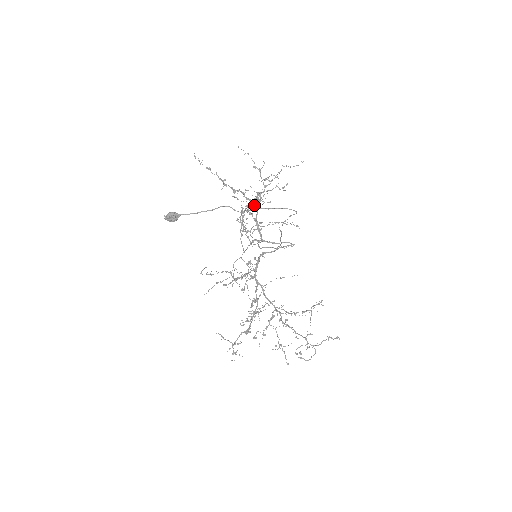
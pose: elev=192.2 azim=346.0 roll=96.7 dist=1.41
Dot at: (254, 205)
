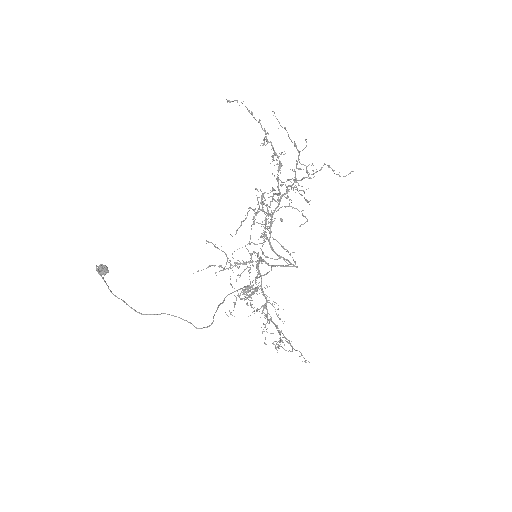
Dot at: occluded
